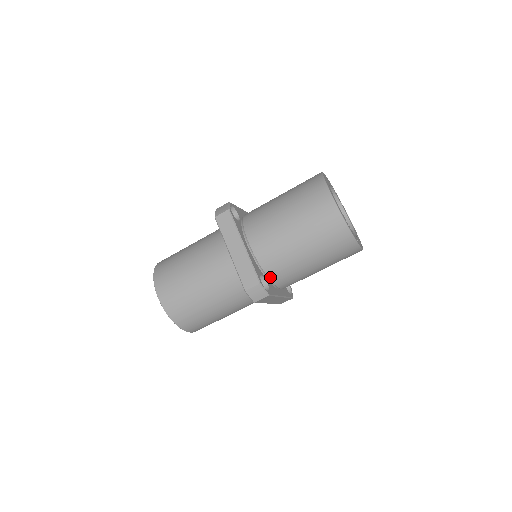
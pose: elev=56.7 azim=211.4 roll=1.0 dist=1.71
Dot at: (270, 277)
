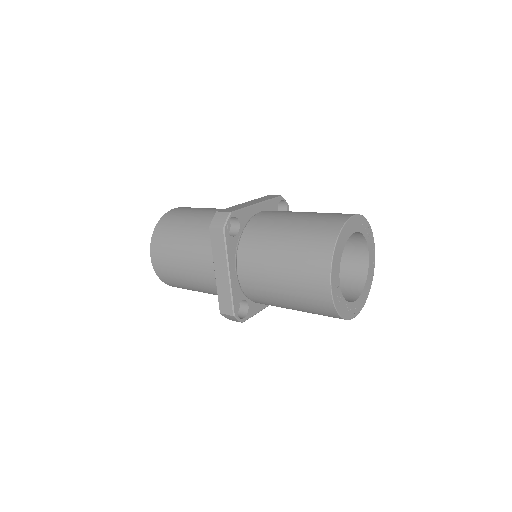
Dot at: (253, 301)
